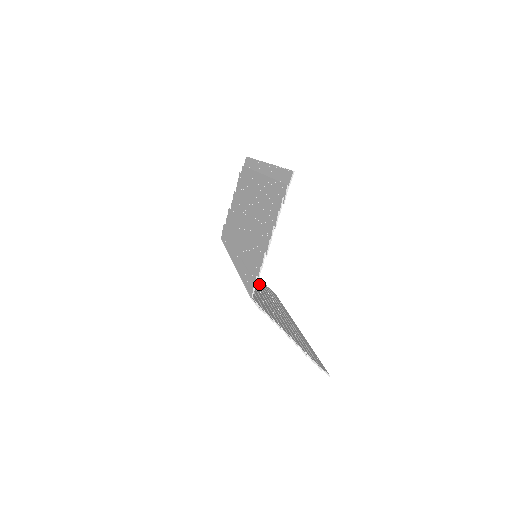
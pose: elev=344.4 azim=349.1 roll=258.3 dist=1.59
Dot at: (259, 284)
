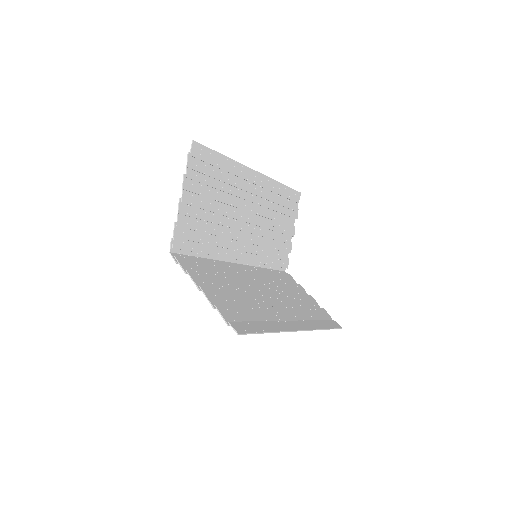
Dot at: (282, 295)
